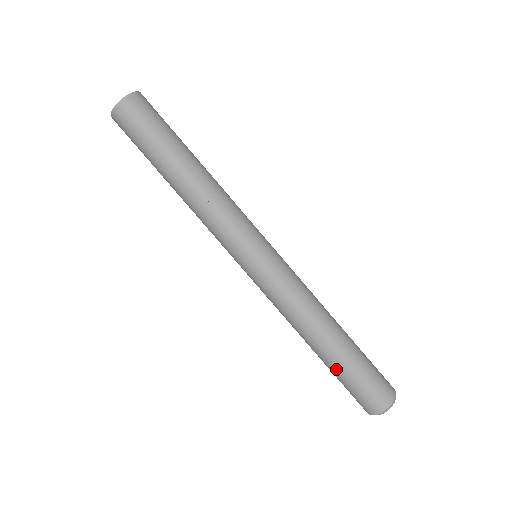
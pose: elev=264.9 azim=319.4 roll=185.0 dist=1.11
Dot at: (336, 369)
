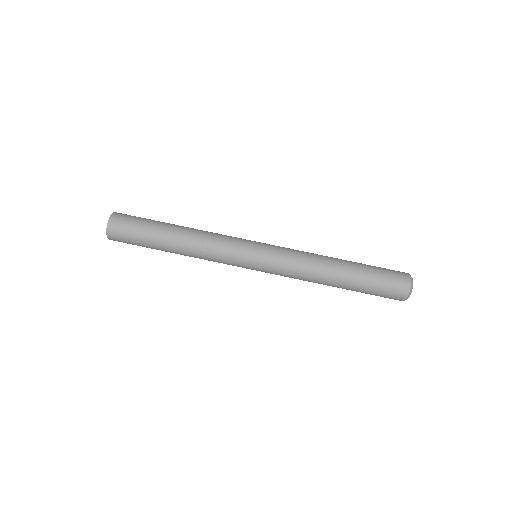
Dot at: (362, 277)
